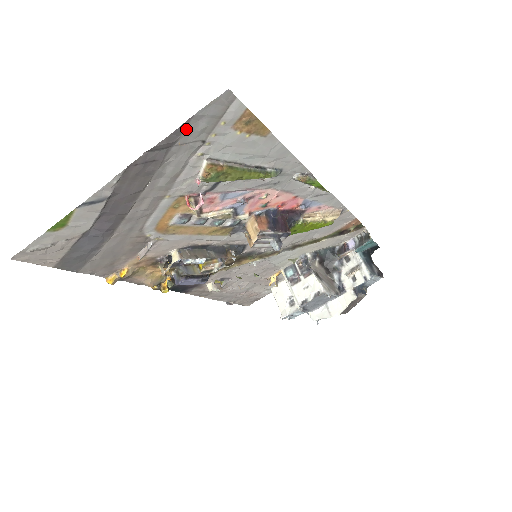
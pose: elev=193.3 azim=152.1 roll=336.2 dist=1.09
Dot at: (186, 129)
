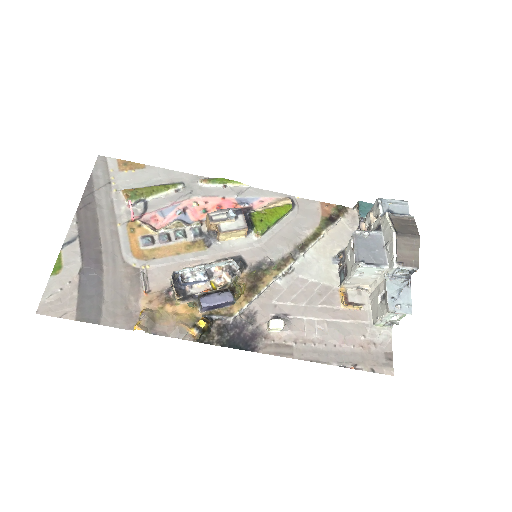
Dot at: (94, 181)
